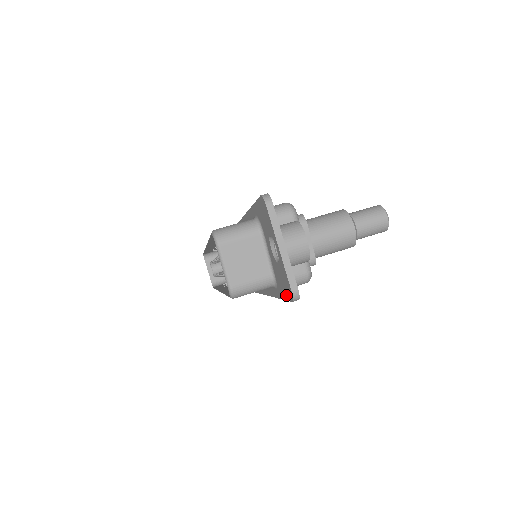
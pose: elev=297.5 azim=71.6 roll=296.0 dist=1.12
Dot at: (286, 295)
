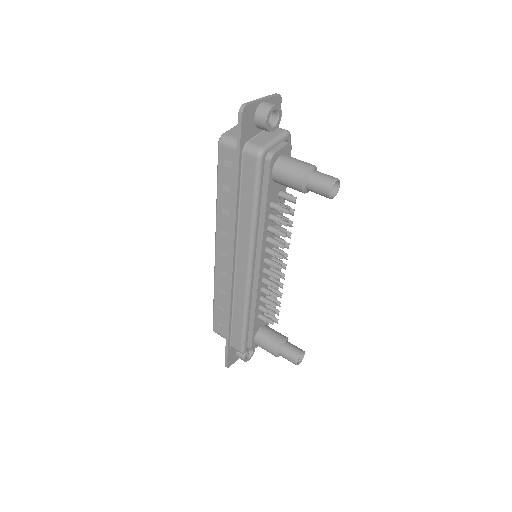
Dot at: (240, 124)
